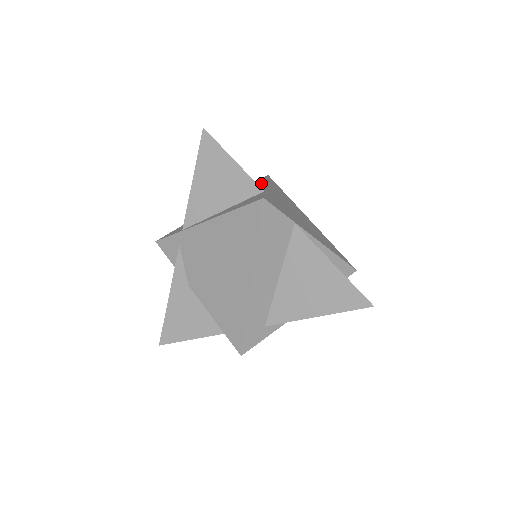
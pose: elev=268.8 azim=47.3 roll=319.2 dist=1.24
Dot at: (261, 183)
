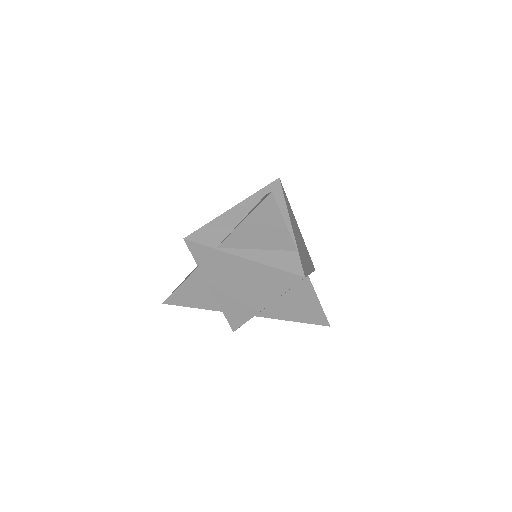
Dot at: (281, 206)
